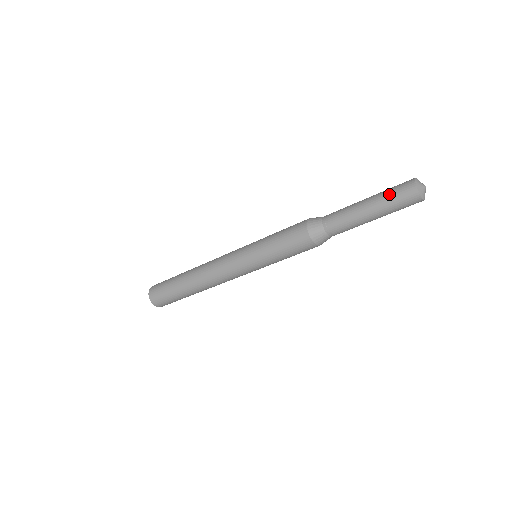
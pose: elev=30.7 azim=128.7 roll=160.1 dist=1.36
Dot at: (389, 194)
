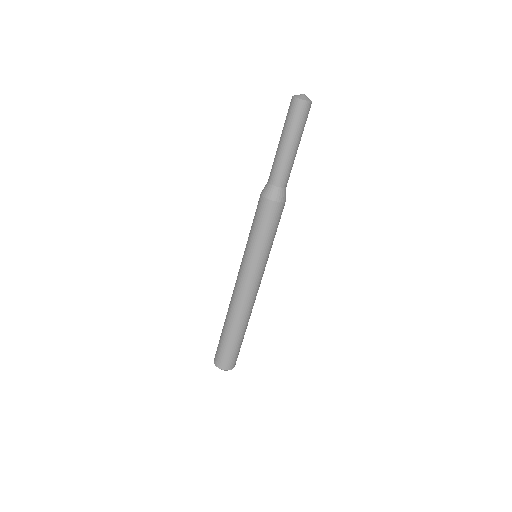
Dot at: occluded
